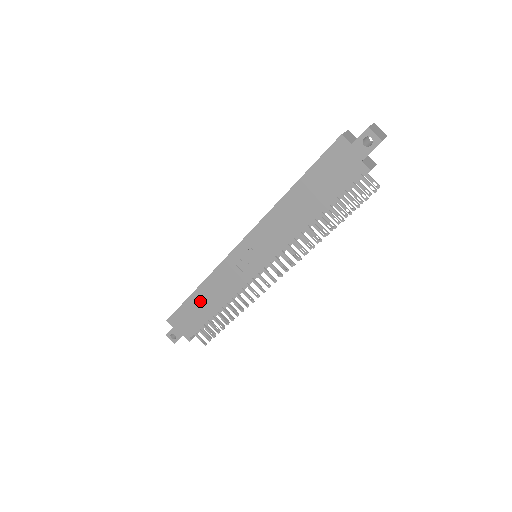
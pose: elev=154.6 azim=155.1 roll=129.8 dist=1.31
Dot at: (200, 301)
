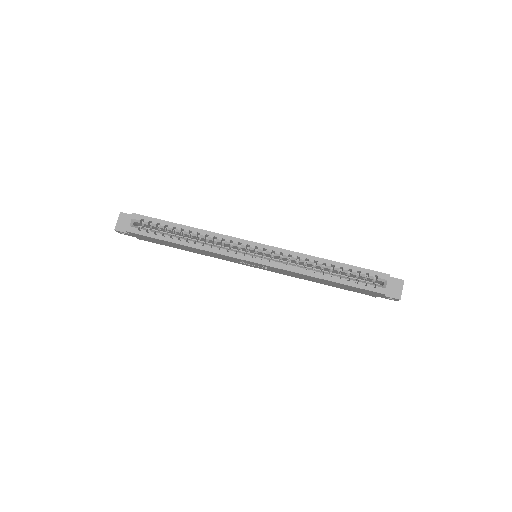
Dot at: (180, 246)
